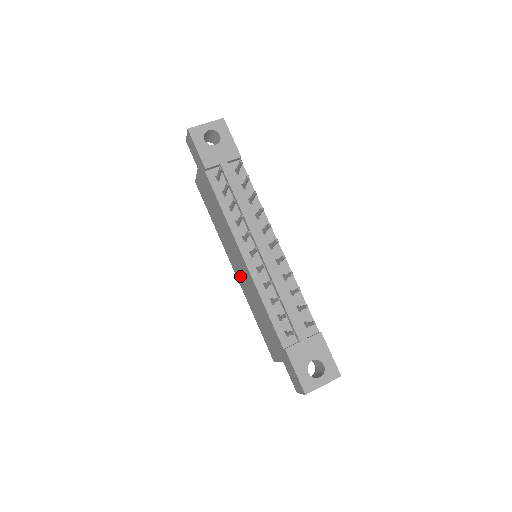
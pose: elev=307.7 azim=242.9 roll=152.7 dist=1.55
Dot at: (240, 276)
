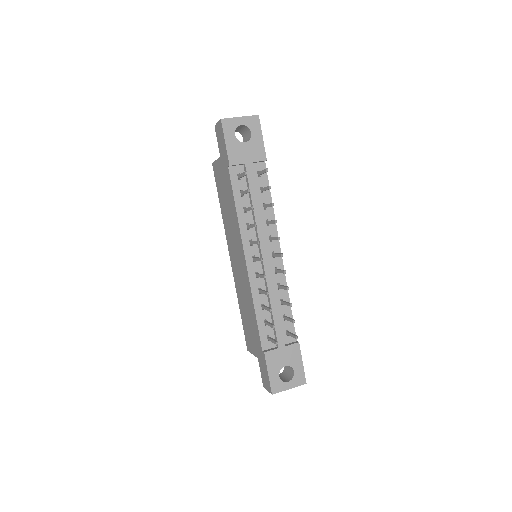
Dot at: (236, 269)
